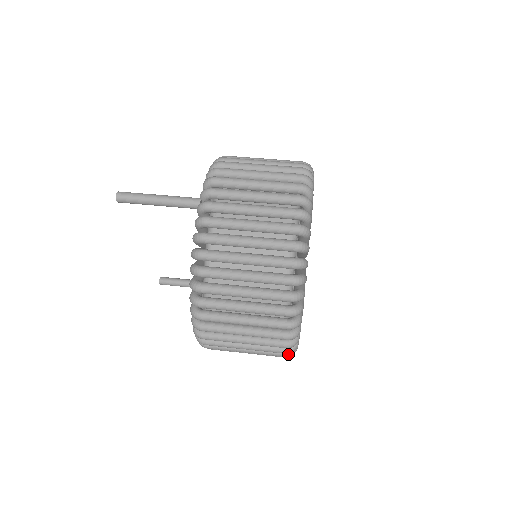
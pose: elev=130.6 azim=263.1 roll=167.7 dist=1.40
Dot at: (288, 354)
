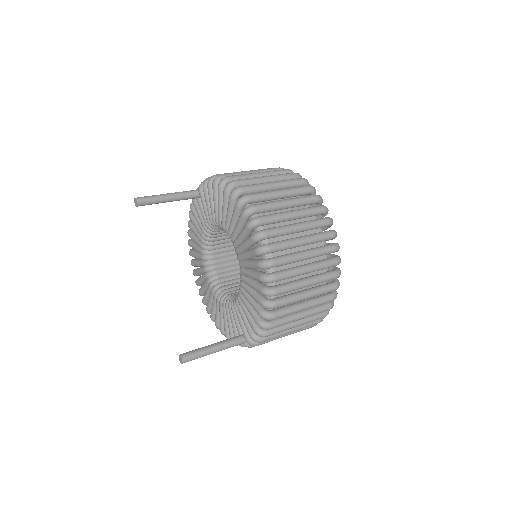
Dot at: (333, 231)
